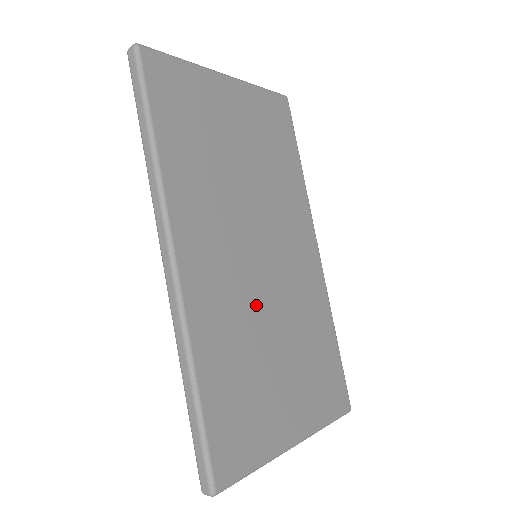
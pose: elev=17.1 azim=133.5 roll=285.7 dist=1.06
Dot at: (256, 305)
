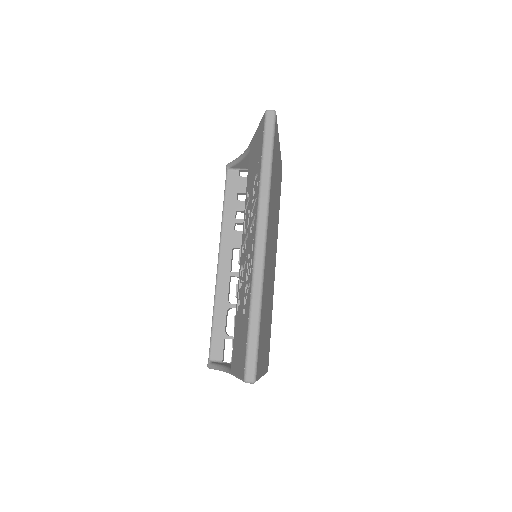
Dot at: (268, 284)
